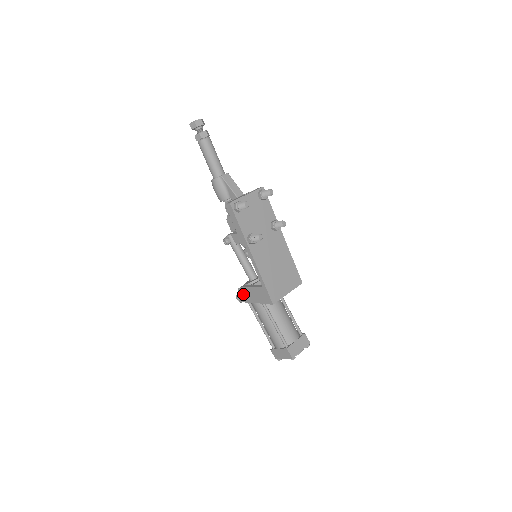
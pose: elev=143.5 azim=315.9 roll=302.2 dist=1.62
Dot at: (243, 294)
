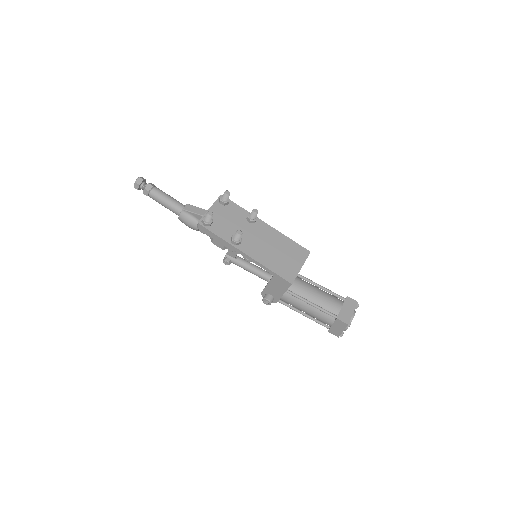
Dot at: (267, 296)
